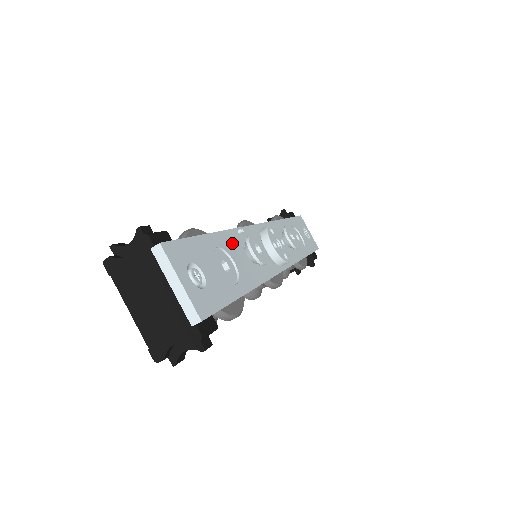
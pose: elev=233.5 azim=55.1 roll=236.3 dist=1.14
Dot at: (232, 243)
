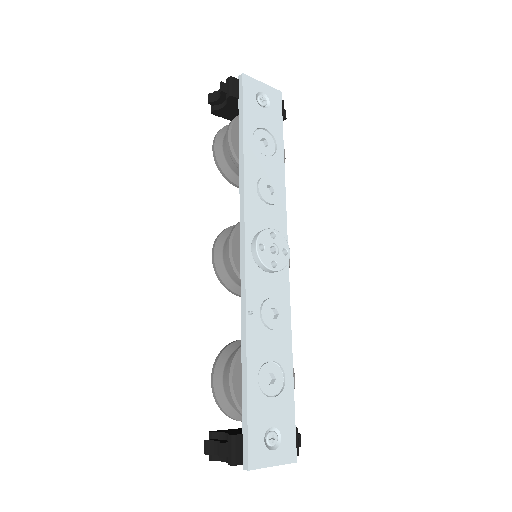
Dot at: (257, 343)
